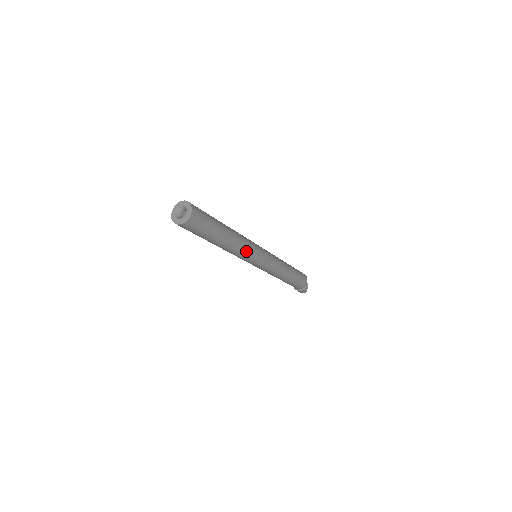
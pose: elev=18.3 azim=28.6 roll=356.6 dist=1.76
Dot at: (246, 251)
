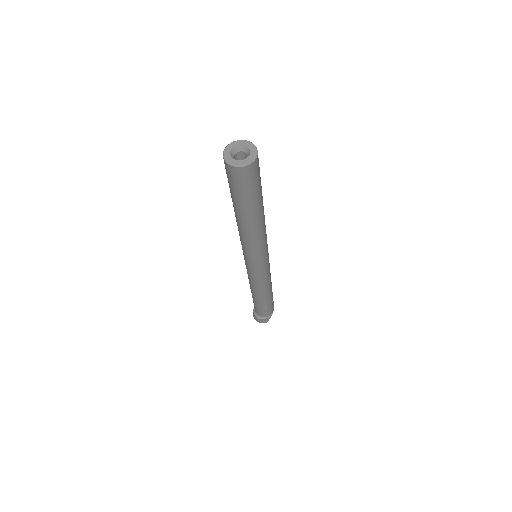
Dot at: (262, 242)
